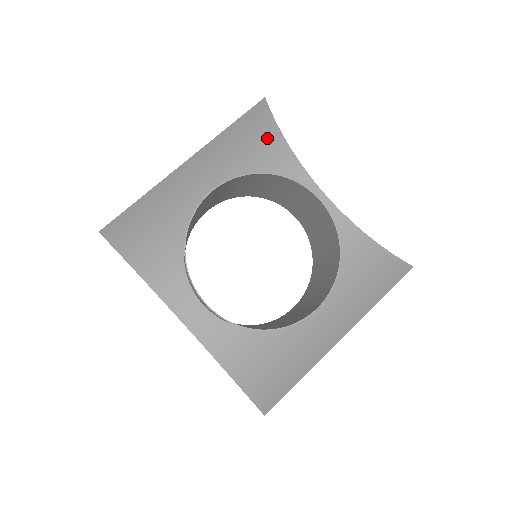
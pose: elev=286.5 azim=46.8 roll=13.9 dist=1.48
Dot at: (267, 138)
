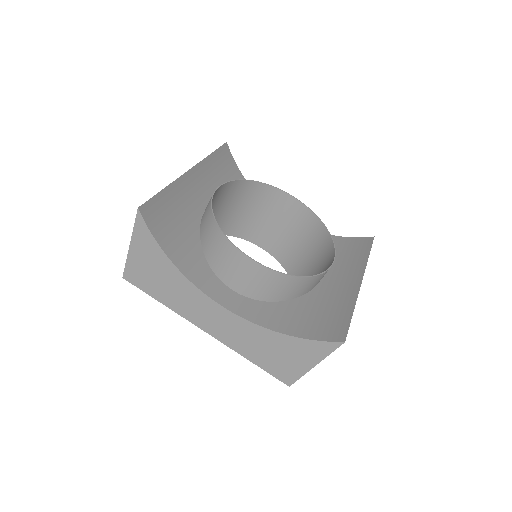
Dot at: (233, 173)
